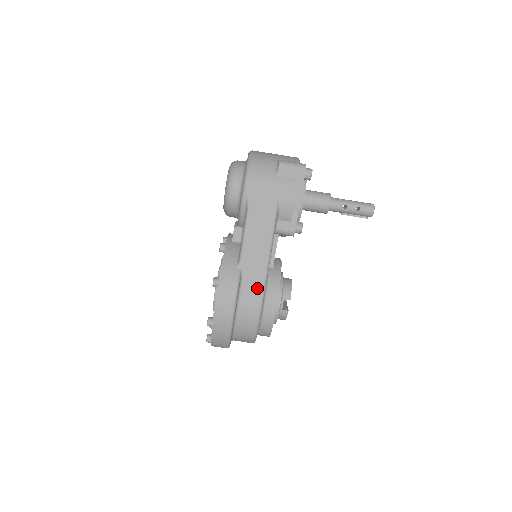
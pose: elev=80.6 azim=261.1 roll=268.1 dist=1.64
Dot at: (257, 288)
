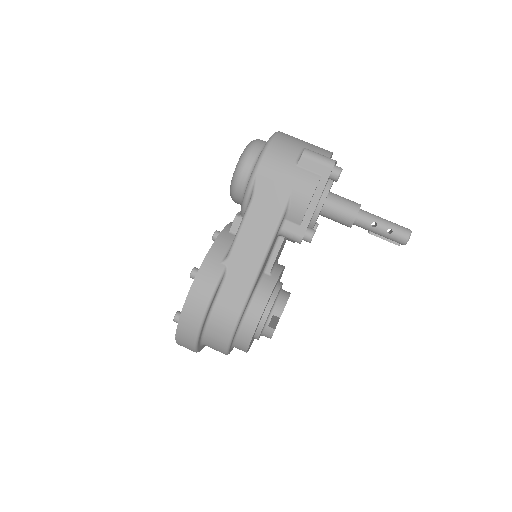
Dot at: (240, 293)
